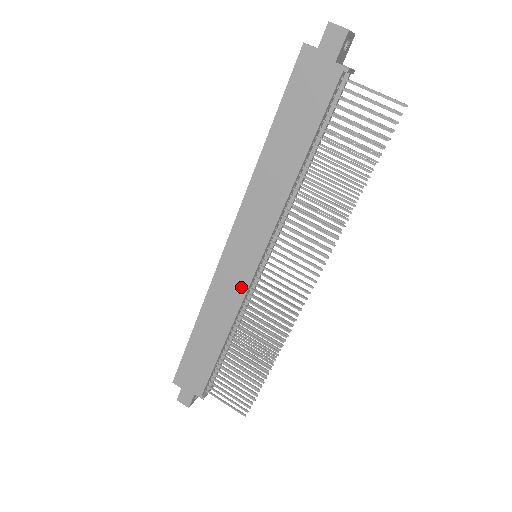
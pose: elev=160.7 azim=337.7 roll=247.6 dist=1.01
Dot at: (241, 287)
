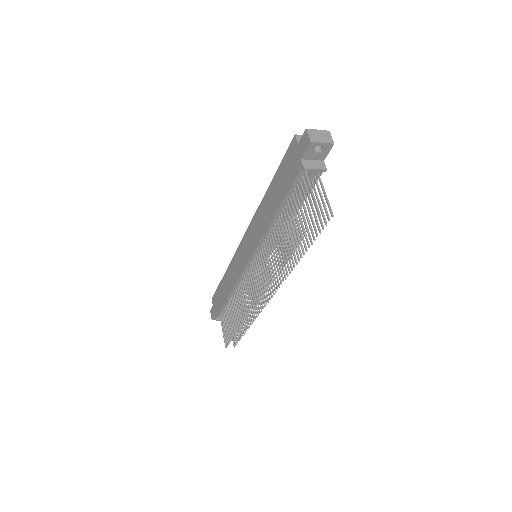
Dot at: (241, 269)
